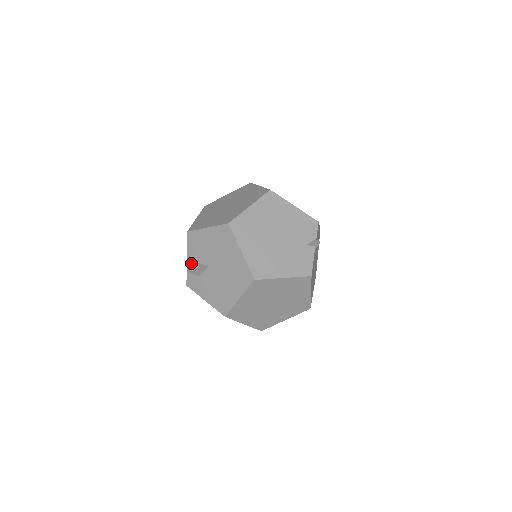
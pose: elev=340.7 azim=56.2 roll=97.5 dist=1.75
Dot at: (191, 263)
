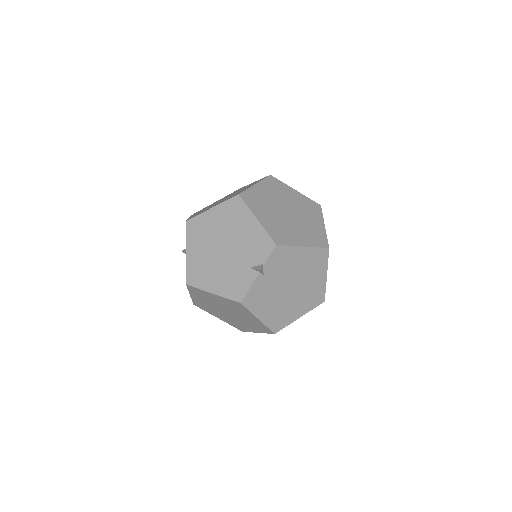
Dot at: occluded
